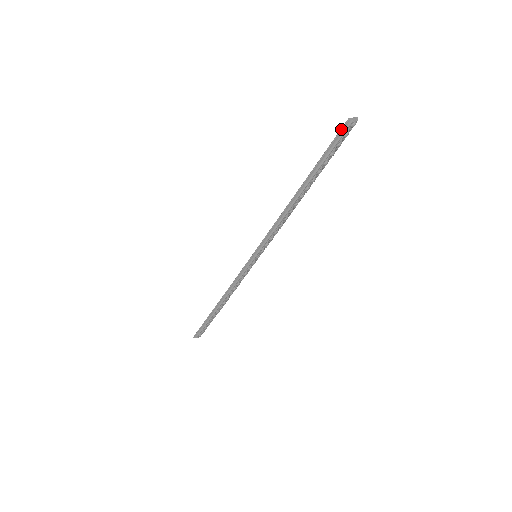
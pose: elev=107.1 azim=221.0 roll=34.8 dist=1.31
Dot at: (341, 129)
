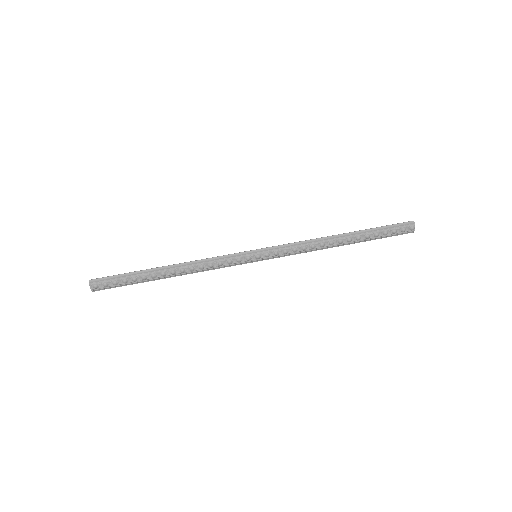
Dot at: (405, 222)
